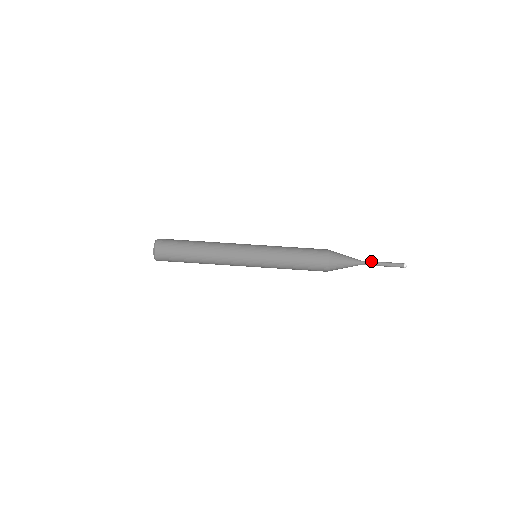
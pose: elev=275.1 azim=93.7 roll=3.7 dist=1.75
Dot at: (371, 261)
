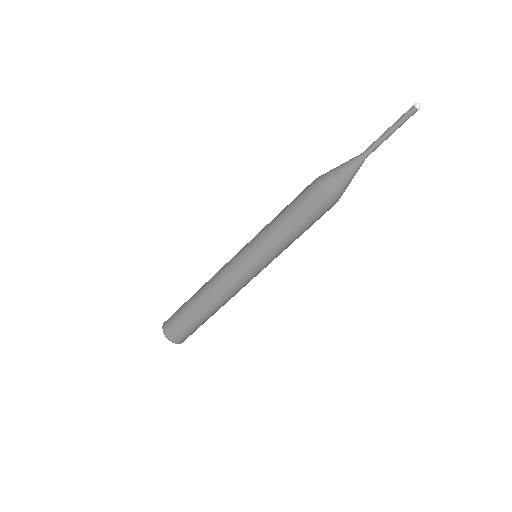
Dot at: (373, 142)
